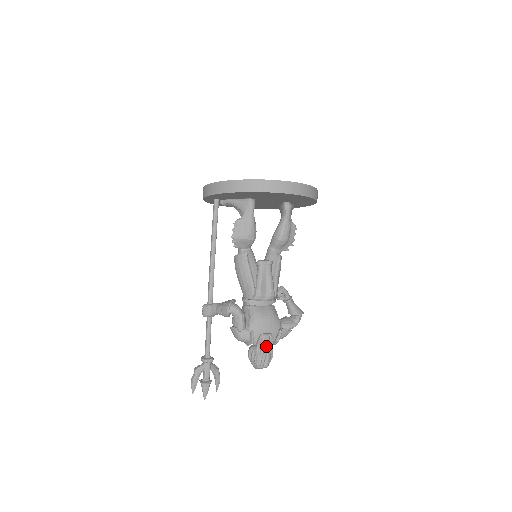
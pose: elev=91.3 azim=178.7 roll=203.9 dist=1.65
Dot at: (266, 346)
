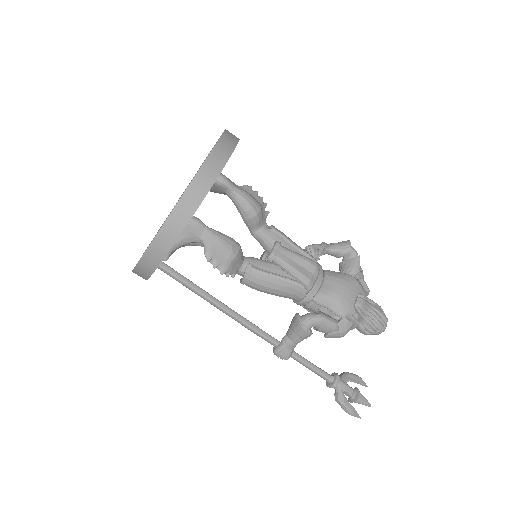
Dot at: (368, 308)
